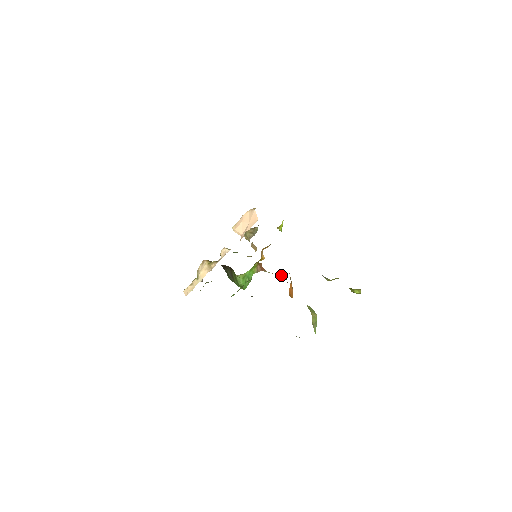
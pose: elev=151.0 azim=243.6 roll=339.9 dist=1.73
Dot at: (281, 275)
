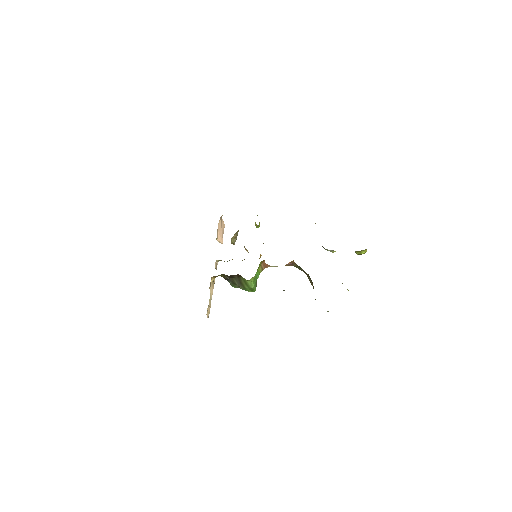
Dot at: (288, 264)
